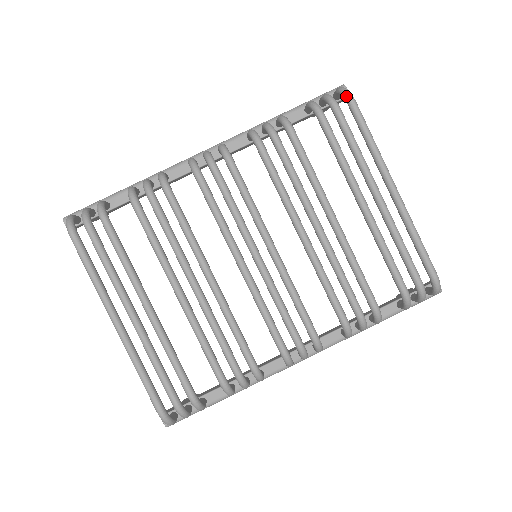
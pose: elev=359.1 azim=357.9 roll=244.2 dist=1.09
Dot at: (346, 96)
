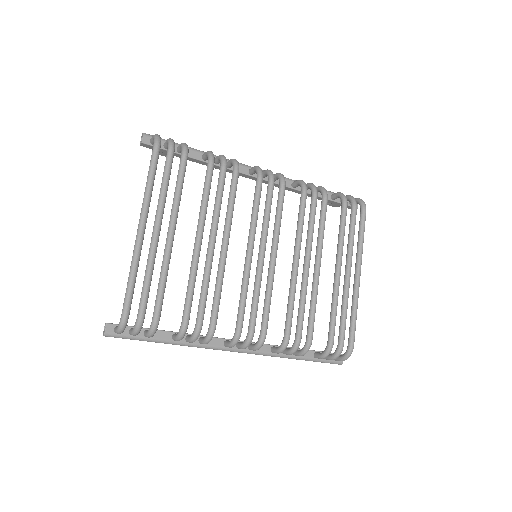
Dot at: (363, 205)
